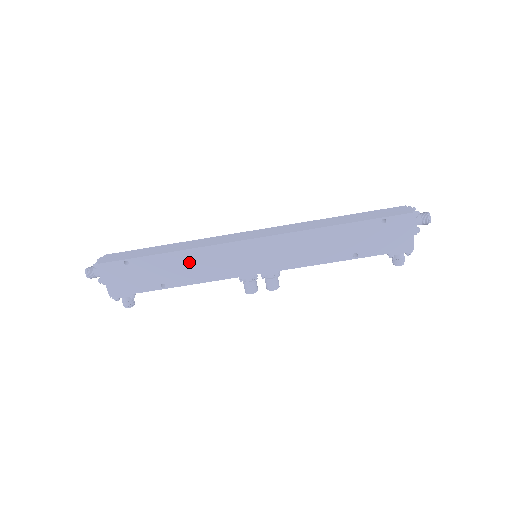
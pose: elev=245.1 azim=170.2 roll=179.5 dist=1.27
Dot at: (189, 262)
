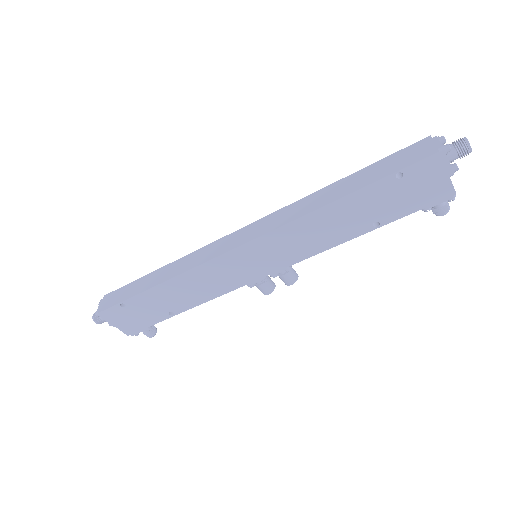
Dot at: (184, 287)
